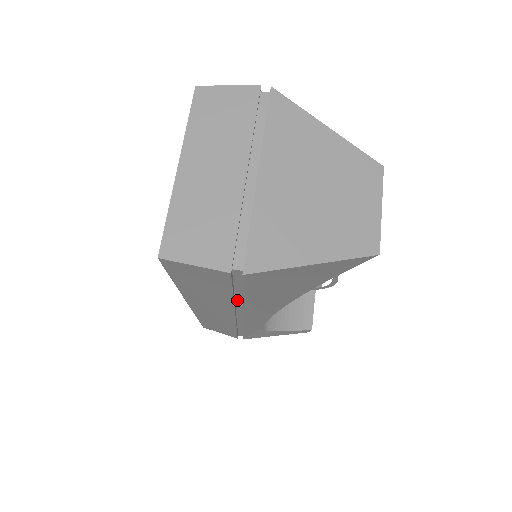
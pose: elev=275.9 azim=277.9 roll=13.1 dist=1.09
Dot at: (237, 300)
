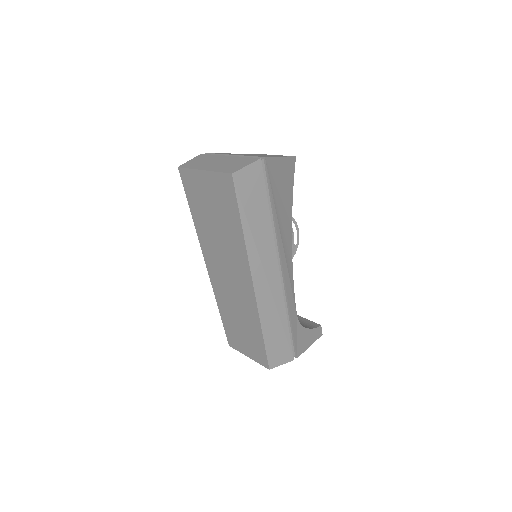
Dot at: (271, 225)
